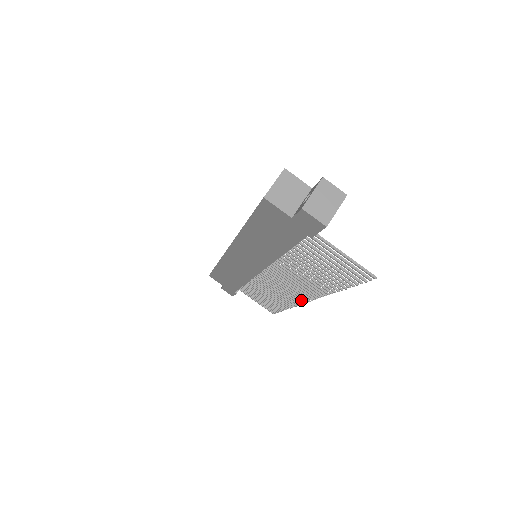
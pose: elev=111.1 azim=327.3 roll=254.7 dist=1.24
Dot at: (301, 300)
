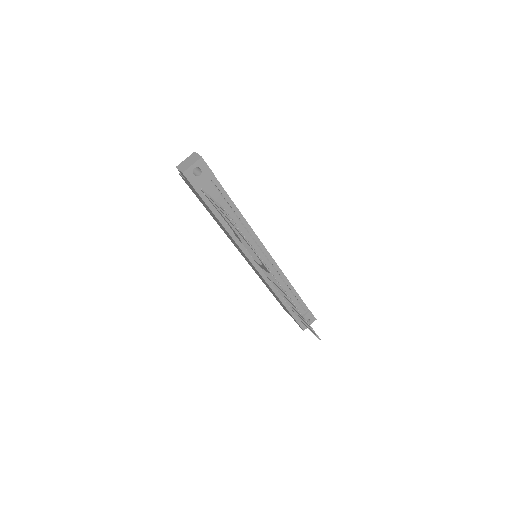
Dot at: (283, 290)
